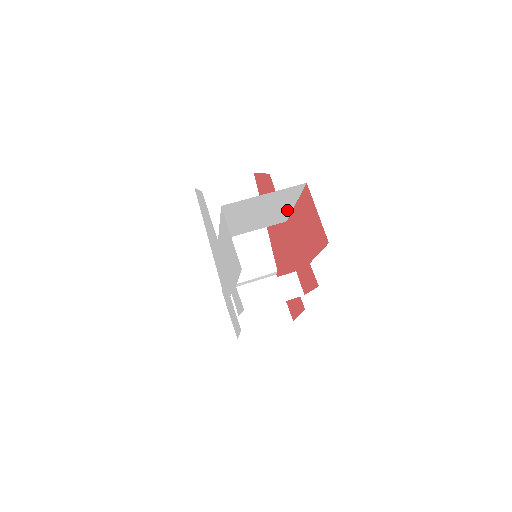
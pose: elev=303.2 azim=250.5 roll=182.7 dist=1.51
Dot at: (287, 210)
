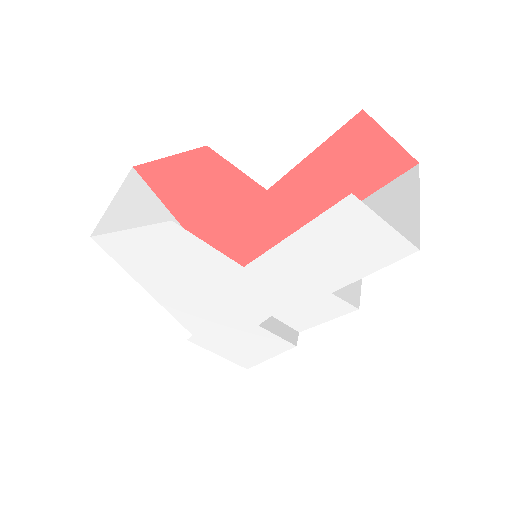
Dot at: occluded
